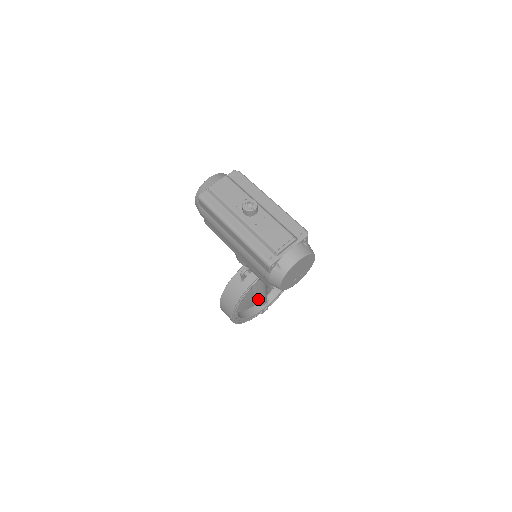
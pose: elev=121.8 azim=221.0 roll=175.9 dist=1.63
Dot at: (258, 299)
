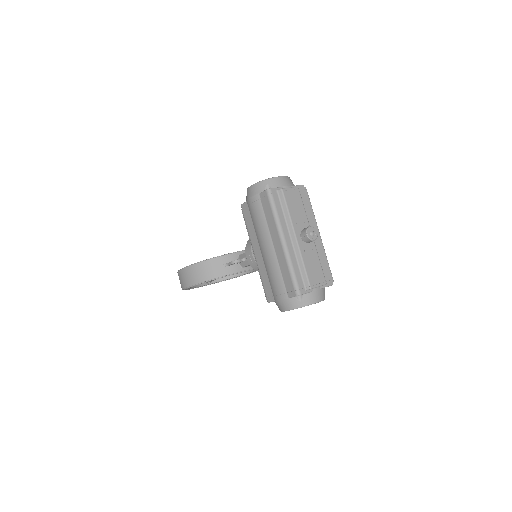
Dot at: occluded
